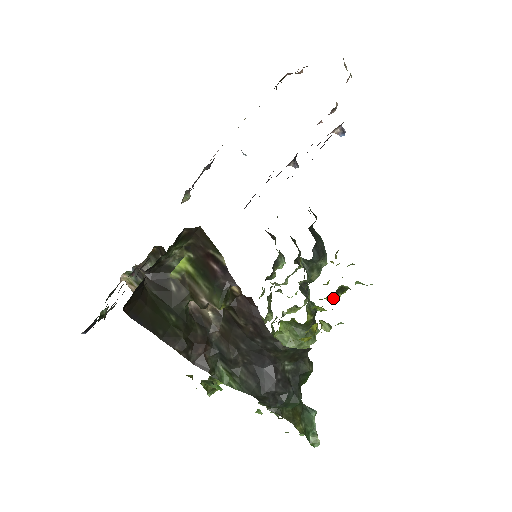
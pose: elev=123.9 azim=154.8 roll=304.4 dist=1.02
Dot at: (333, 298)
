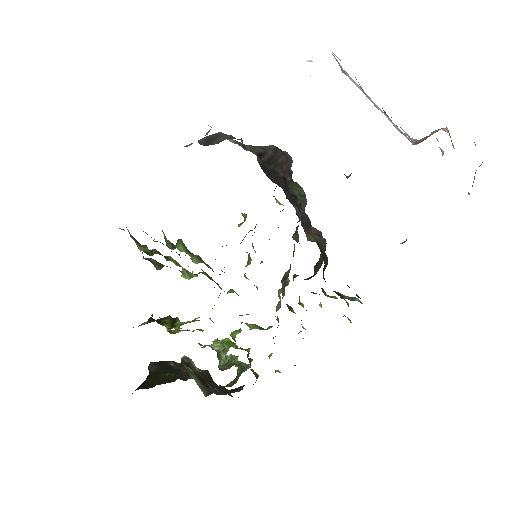
Dot at: occluded
